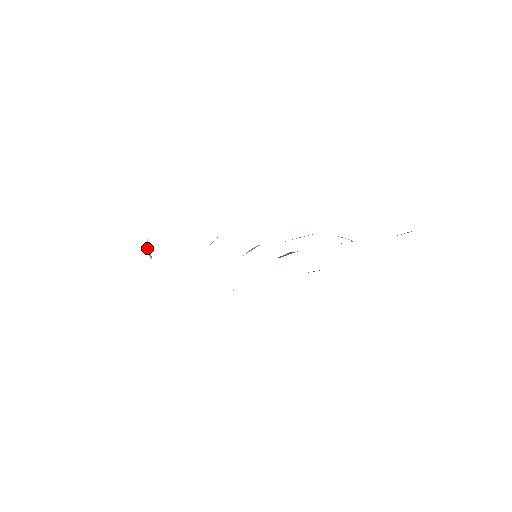
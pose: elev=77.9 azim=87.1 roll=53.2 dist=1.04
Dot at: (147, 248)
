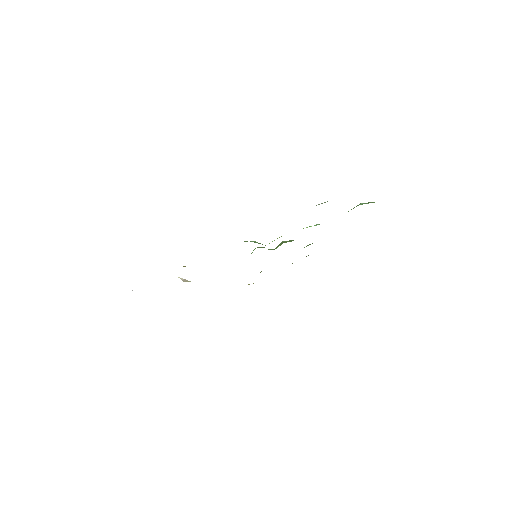
Dot at: (182, 280)
